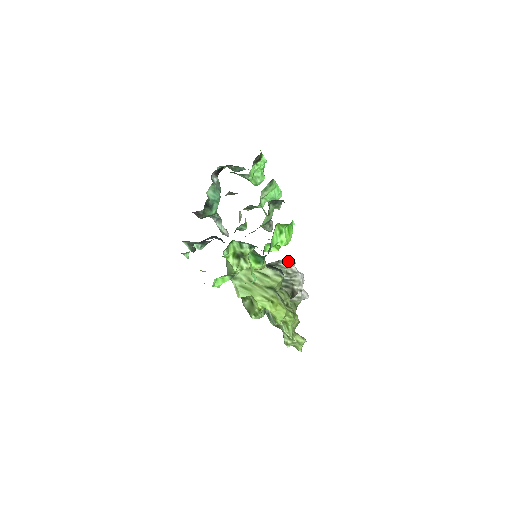
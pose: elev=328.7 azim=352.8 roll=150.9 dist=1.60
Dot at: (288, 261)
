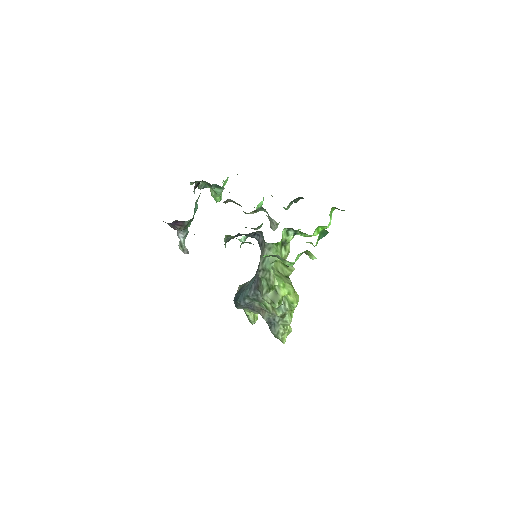
Dot at: occluded
